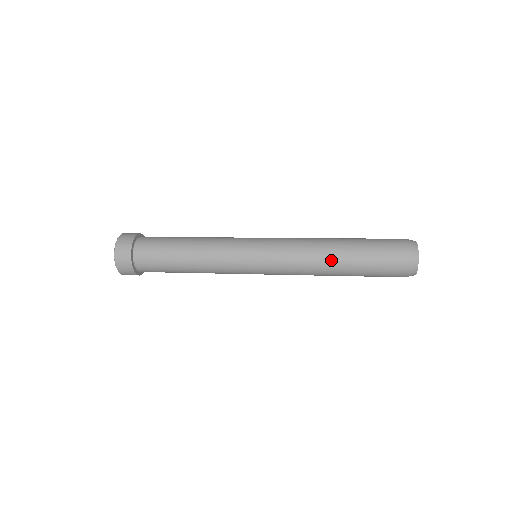
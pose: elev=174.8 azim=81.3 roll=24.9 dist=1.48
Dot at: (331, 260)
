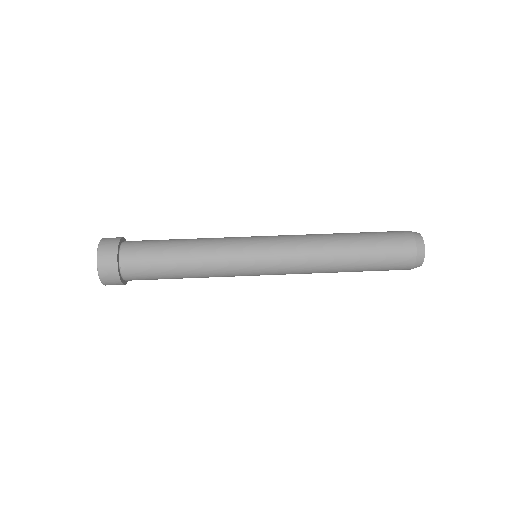
Dot at: (336, 272)
